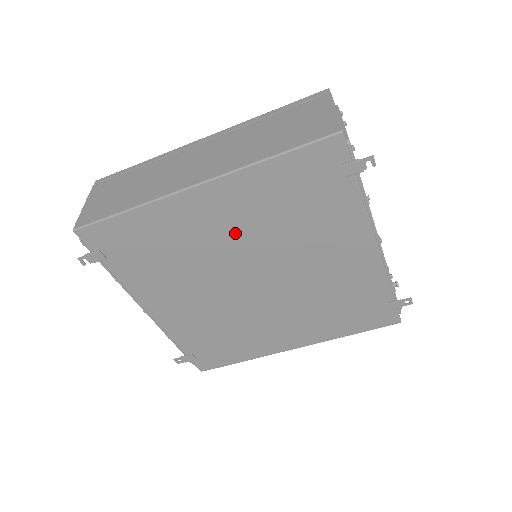
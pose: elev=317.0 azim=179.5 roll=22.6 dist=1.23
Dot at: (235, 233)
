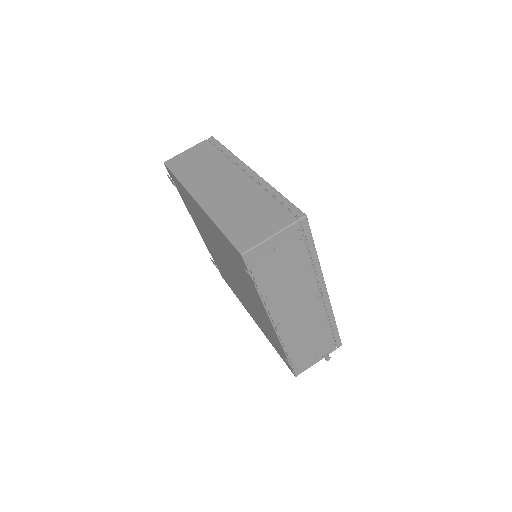
Dot at: occluded
